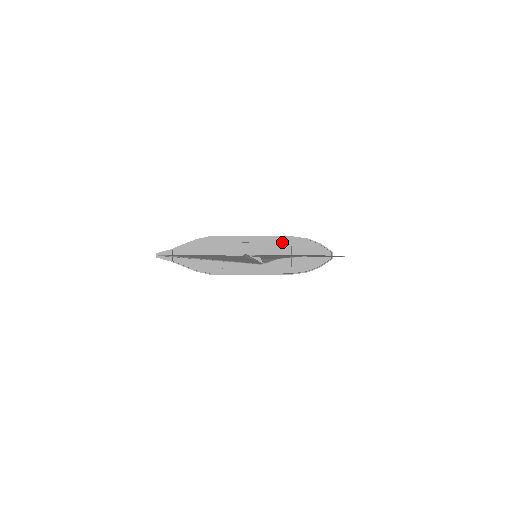
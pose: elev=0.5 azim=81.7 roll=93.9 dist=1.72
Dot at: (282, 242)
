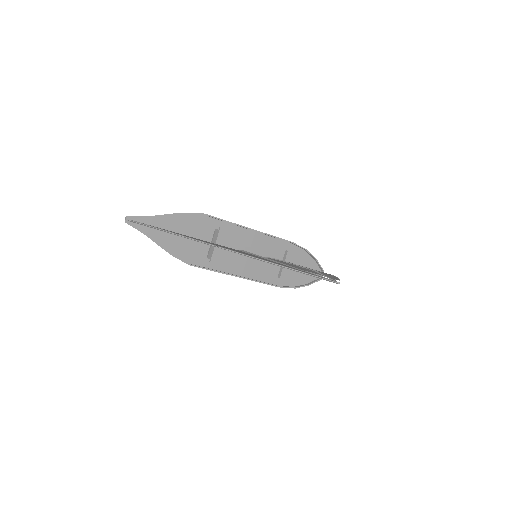
Dot at: occluded
